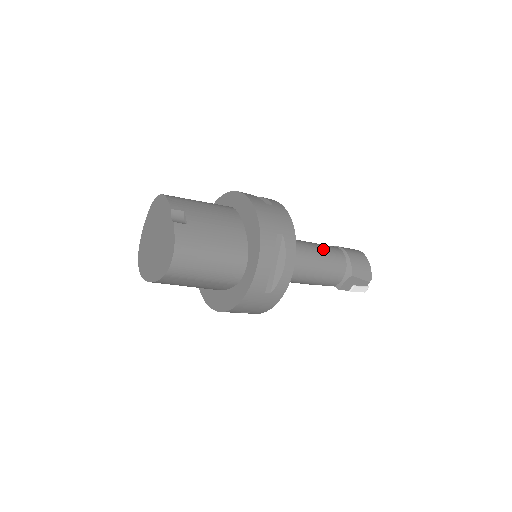
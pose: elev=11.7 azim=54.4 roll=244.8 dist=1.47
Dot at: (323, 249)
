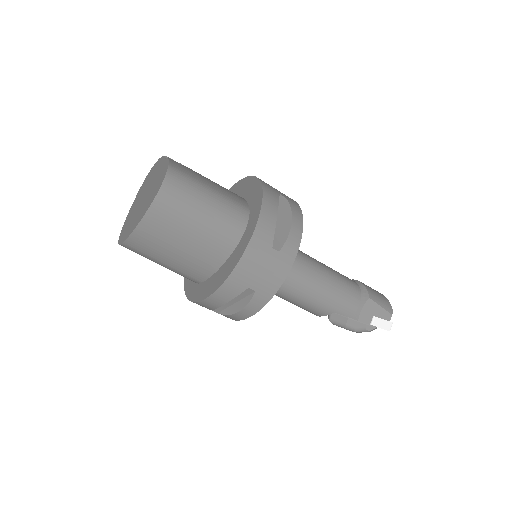
Dot at: occluded
